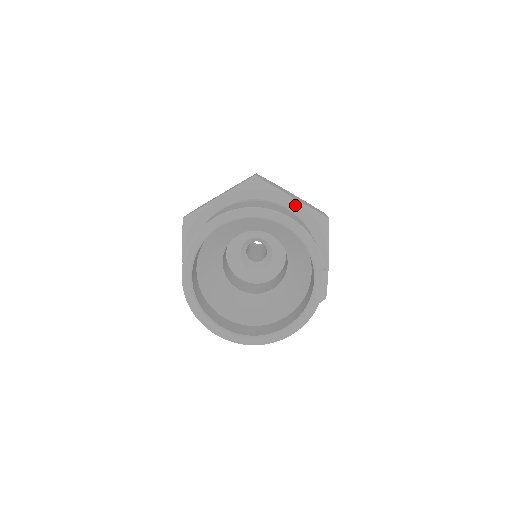
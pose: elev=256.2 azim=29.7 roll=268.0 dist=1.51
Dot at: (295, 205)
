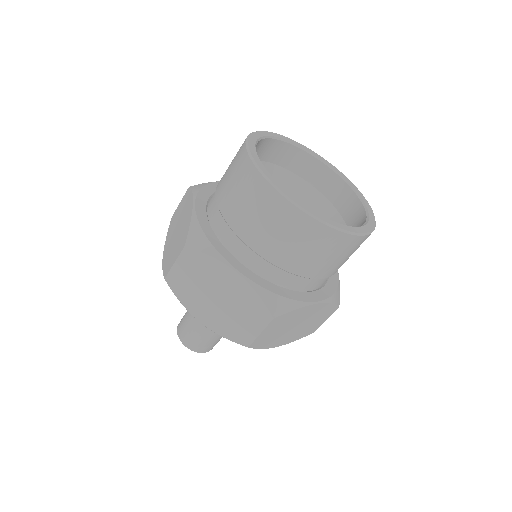
Dot at: occluded
